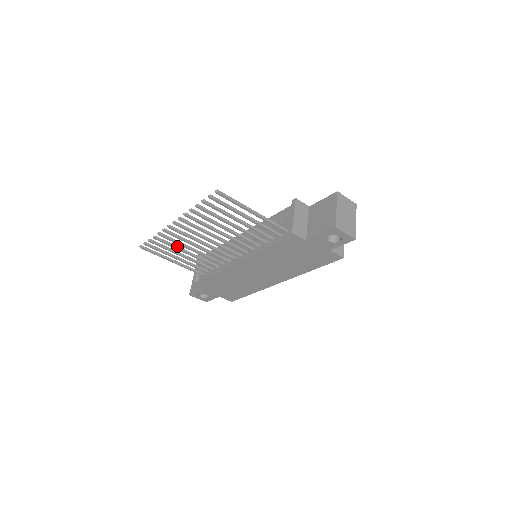
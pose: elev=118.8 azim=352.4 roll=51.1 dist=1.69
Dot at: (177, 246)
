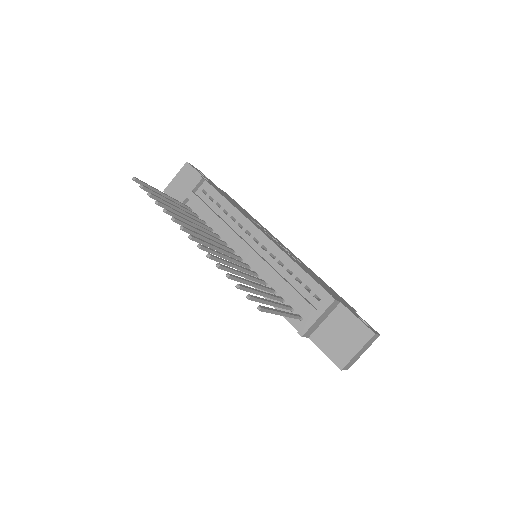
Dot at: (179, 212)
